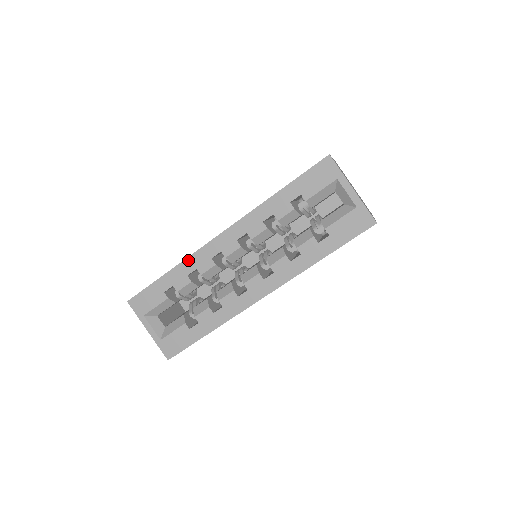
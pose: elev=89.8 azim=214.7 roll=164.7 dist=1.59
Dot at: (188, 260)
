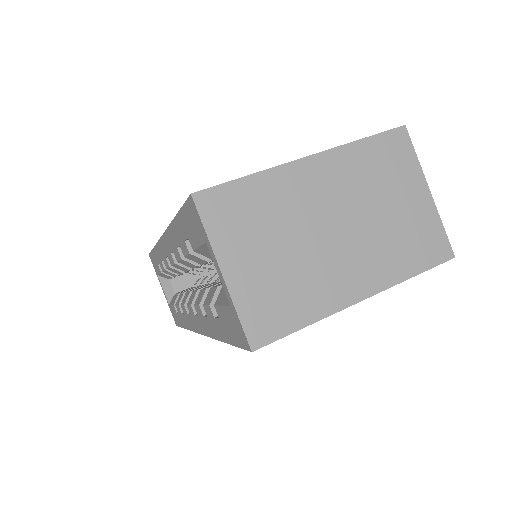
Dot at: (157, 246)
